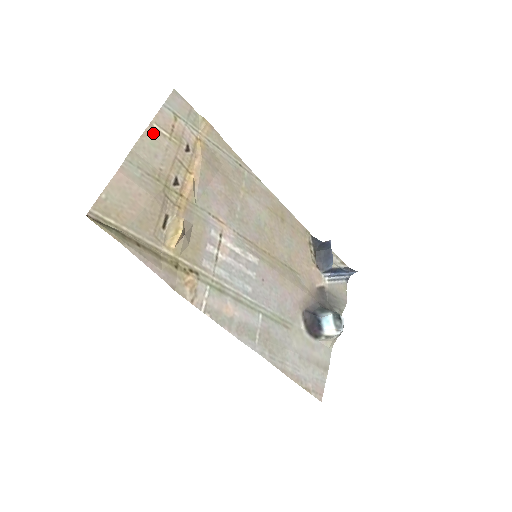
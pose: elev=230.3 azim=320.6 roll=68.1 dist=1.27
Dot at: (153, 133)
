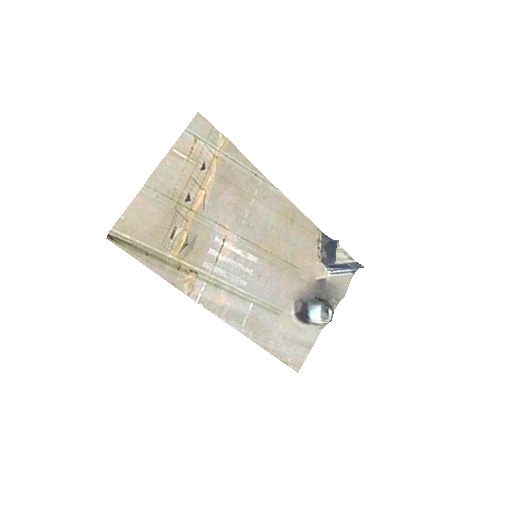
Dot at: (172, 158)
